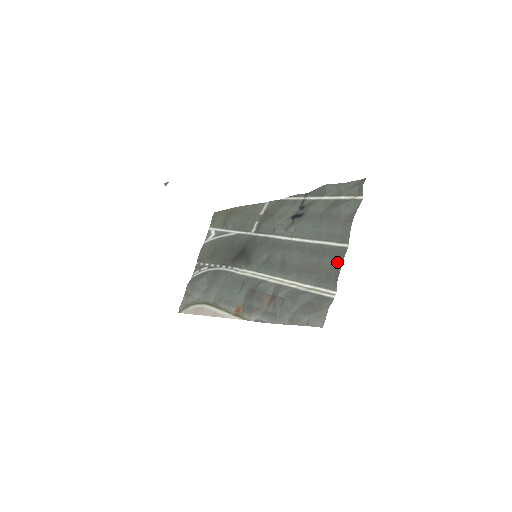
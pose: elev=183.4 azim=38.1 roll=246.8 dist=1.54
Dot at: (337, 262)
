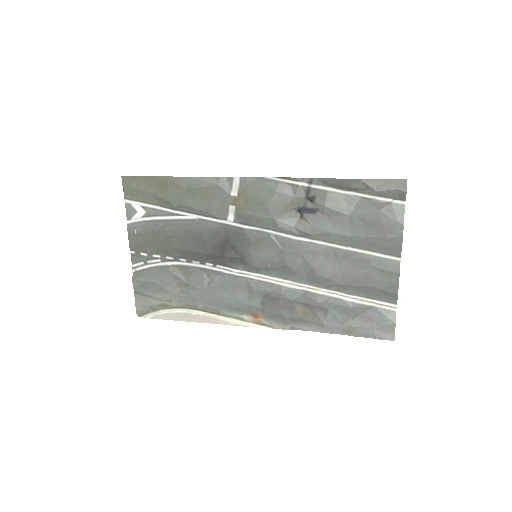
Dot at: (392, 277)
